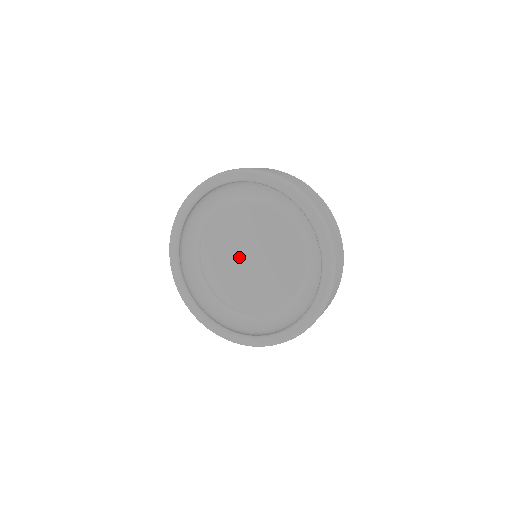
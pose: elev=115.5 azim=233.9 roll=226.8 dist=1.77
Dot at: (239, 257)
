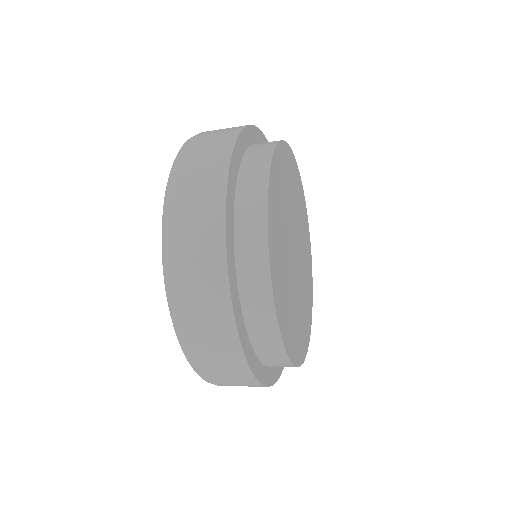
Dot at: occluded
